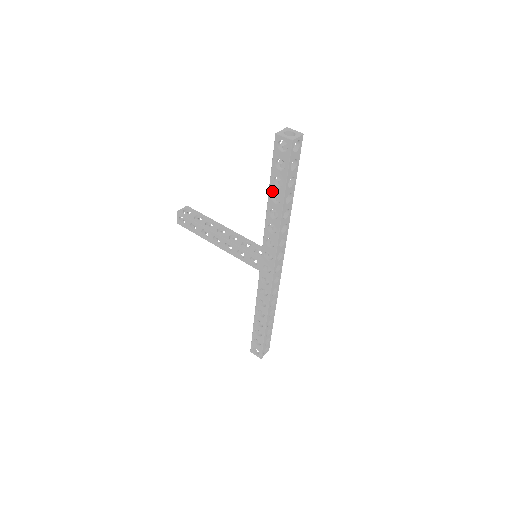
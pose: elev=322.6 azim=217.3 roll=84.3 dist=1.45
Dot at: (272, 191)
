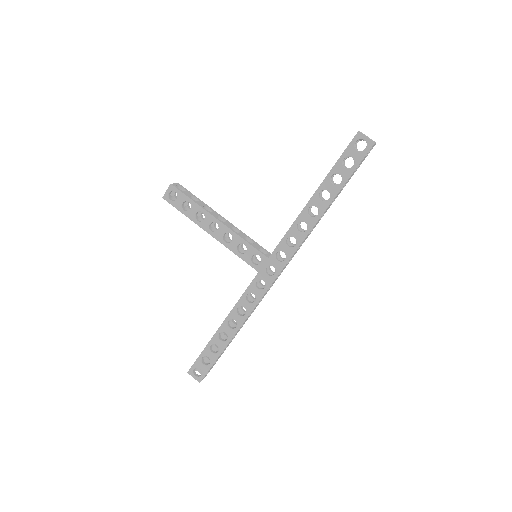
Dot at: (324, 187)
